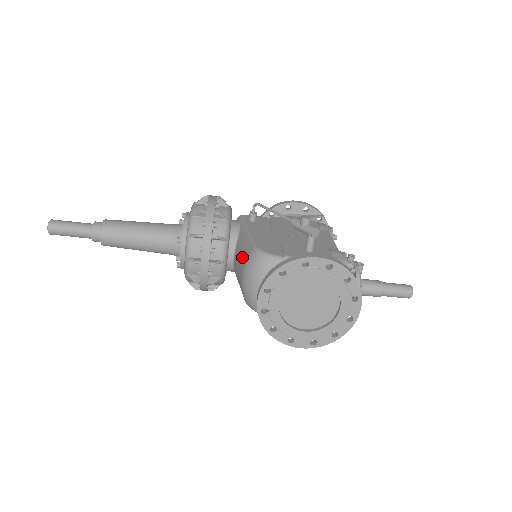
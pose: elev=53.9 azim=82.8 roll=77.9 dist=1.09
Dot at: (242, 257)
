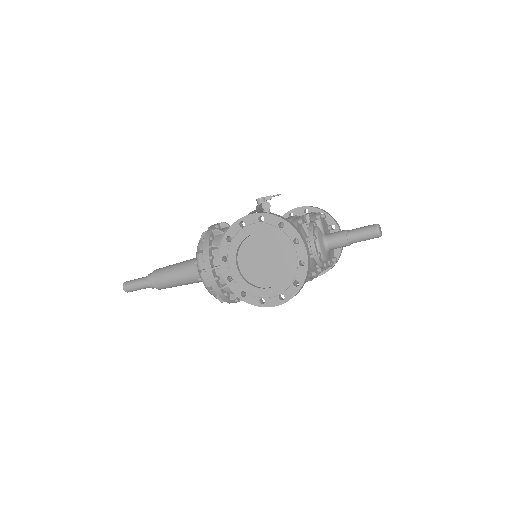
Dot at: occluded
